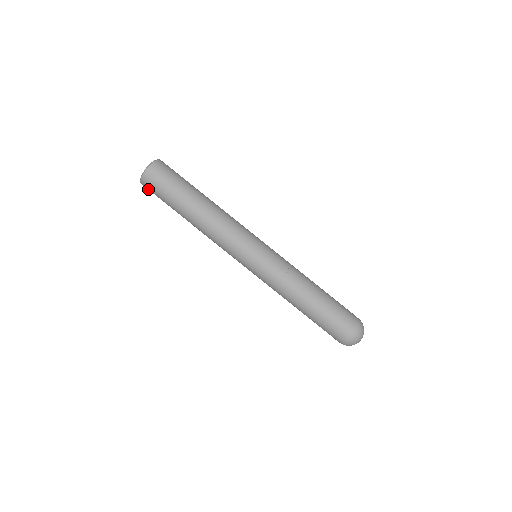
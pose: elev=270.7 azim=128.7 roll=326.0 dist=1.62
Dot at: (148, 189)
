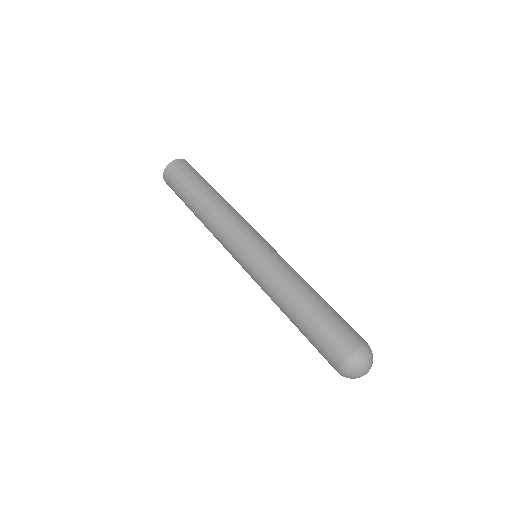
Dot at: (168, 183)
